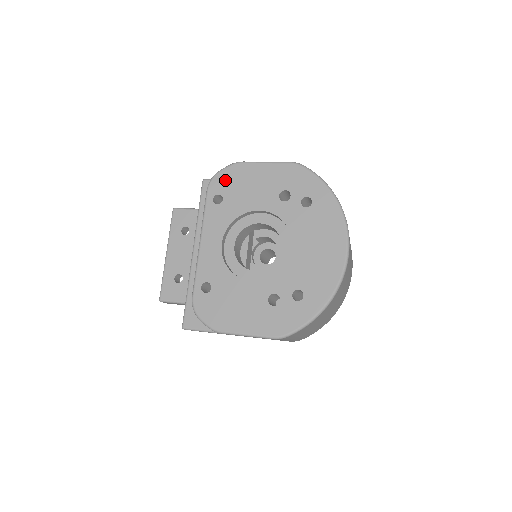
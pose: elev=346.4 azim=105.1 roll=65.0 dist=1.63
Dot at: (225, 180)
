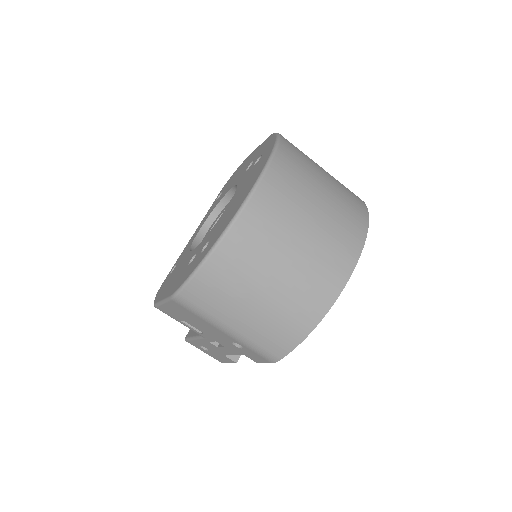
Dot at: (230, 179)
